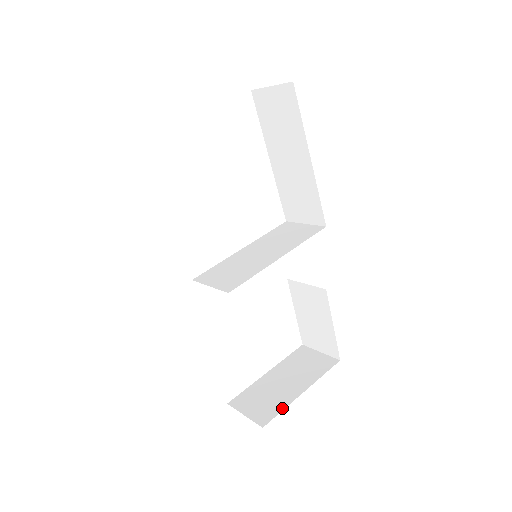
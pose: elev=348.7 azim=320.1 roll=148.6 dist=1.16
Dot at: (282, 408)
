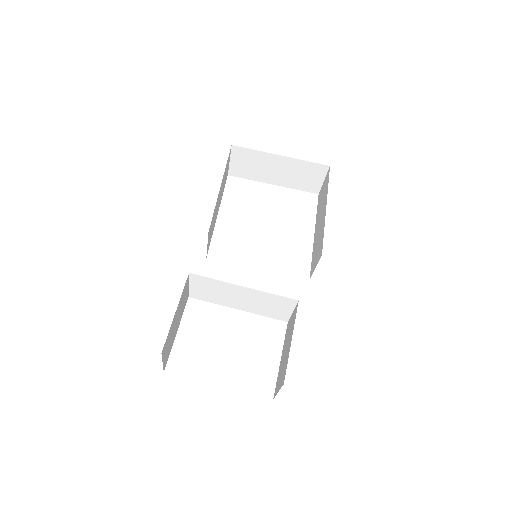
Dot at: occluded
